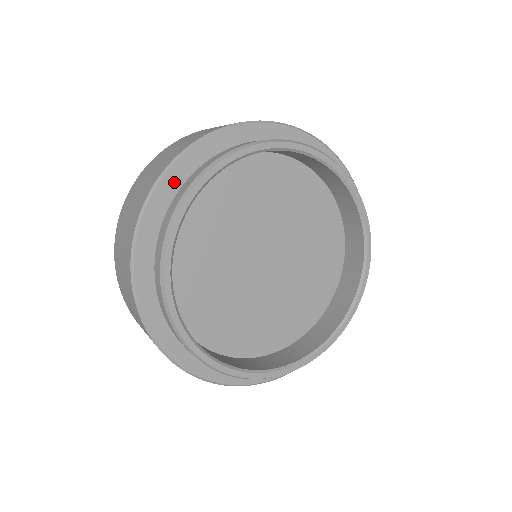
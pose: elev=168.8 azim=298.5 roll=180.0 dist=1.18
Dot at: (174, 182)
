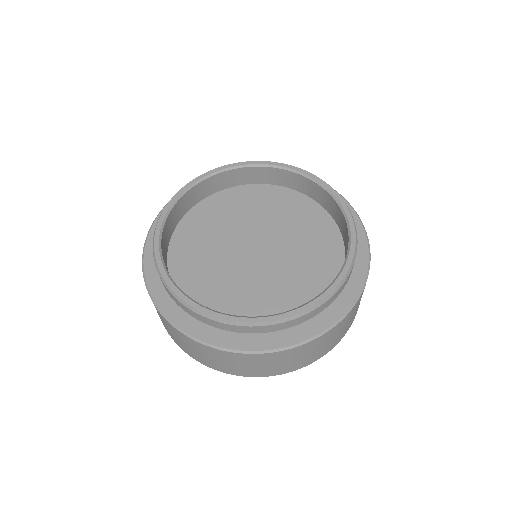
Dot at: occluded
